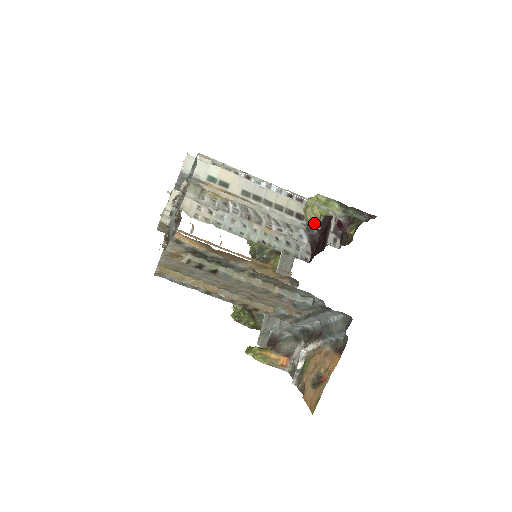
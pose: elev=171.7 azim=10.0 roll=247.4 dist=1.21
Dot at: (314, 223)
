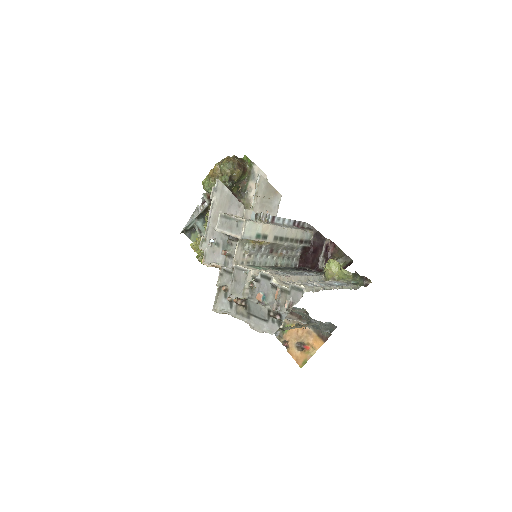
Dot at: (332, 280)
